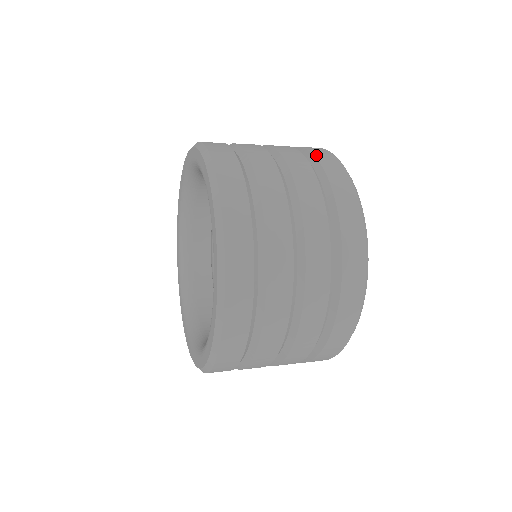
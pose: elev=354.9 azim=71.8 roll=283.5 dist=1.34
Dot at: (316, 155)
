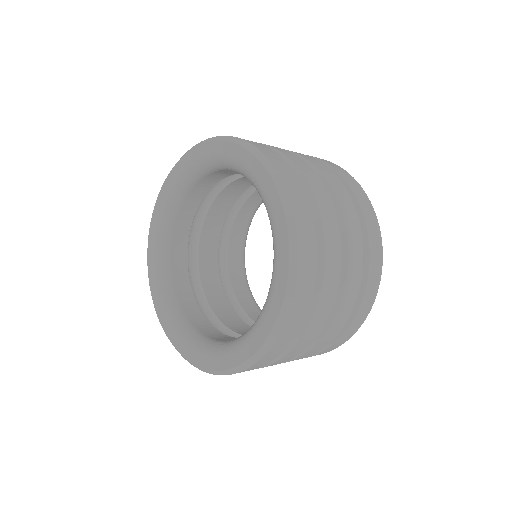
Dot at: occluded
